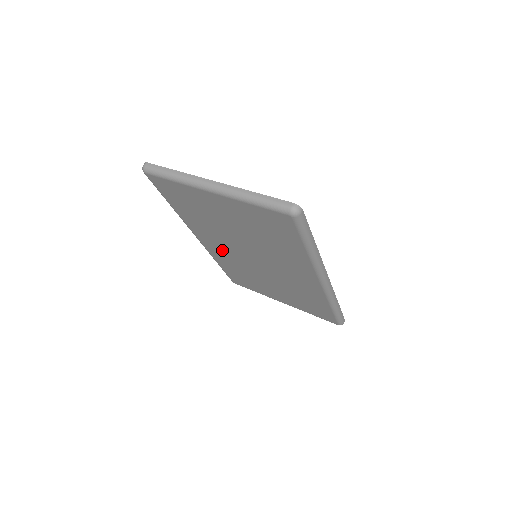
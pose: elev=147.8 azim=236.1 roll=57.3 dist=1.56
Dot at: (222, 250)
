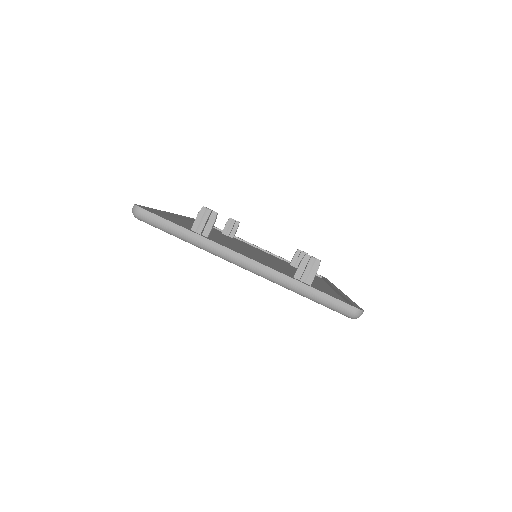
Dot at: occluded
